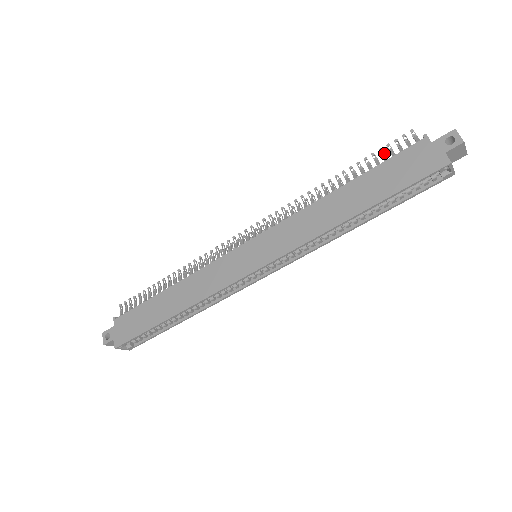
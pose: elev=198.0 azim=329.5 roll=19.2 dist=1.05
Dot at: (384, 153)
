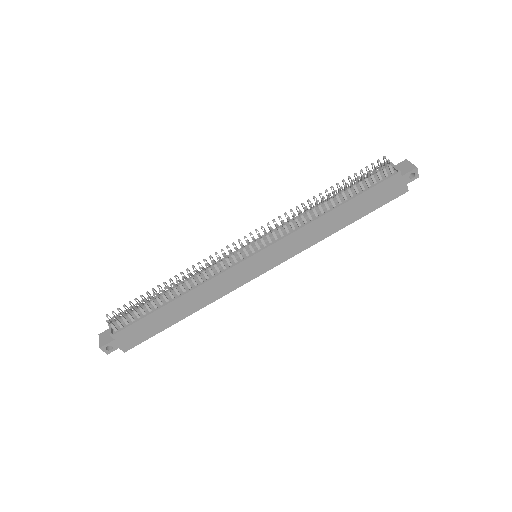
Dot at: occluded
